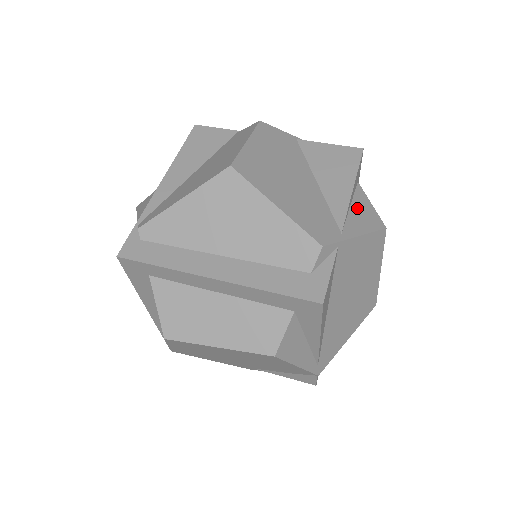
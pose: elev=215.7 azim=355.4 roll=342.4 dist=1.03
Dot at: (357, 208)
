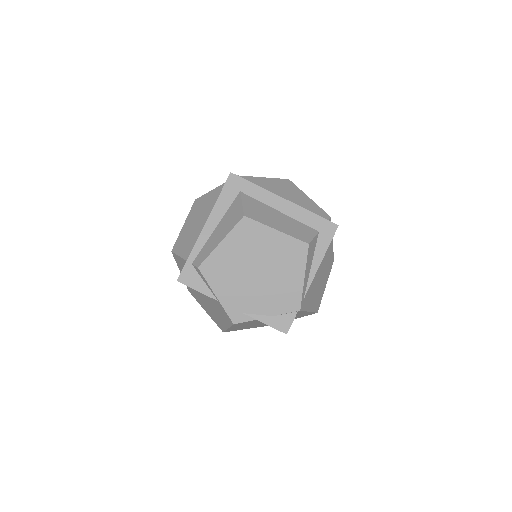
Dot at: occluded
